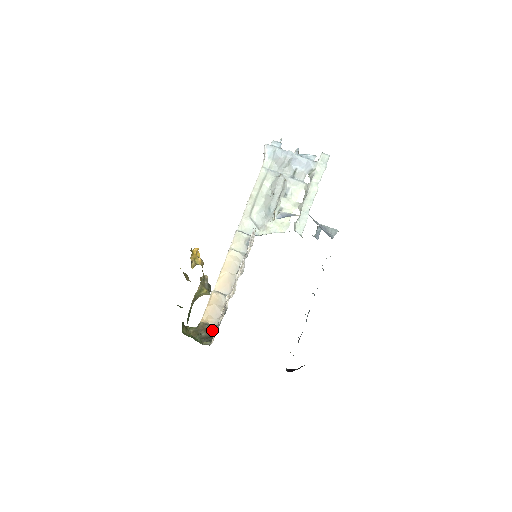
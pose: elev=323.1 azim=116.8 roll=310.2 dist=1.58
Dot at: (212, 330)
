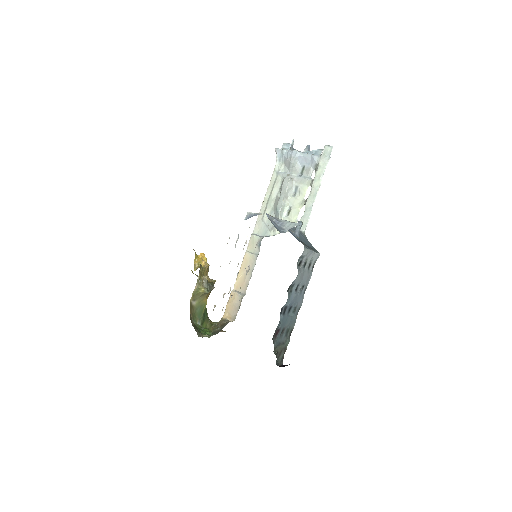
Dot at: (224, 325)
